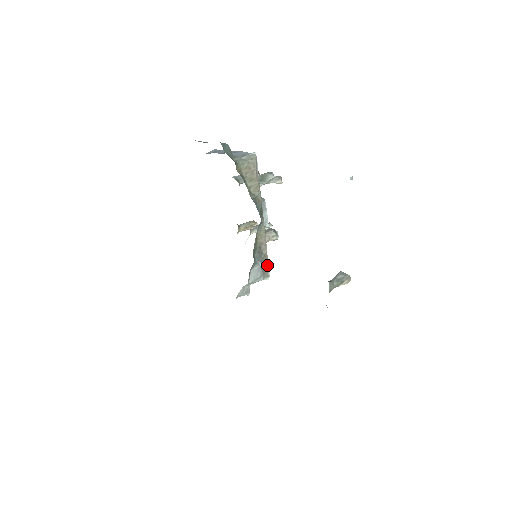
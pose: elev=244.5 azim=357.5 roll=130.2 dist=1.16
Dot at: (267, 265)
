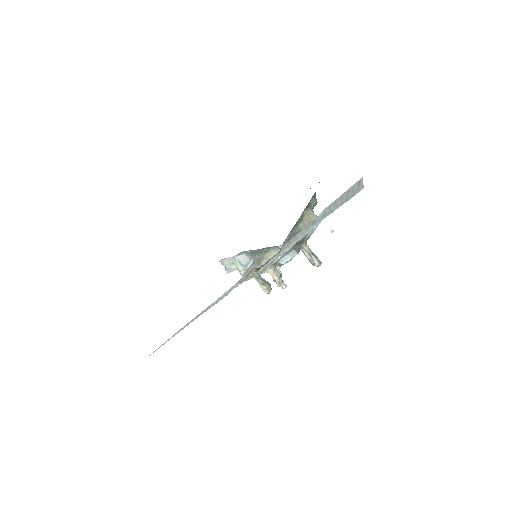
Dot at: occluded
